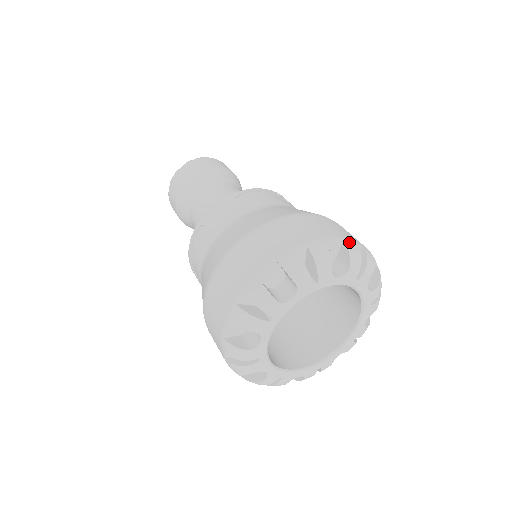
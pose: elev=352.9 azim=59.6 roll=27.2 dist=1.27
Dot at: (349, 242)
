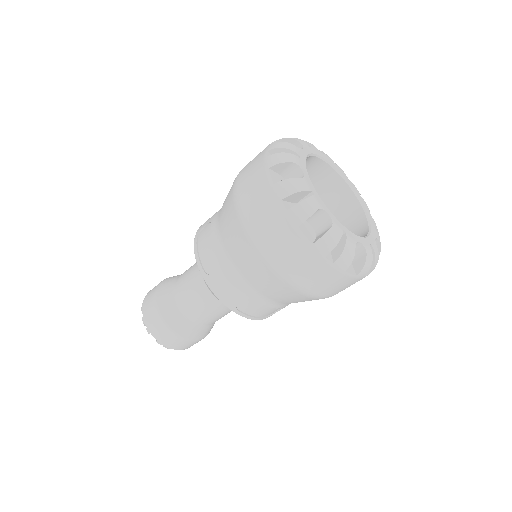
Dot at: occluded
